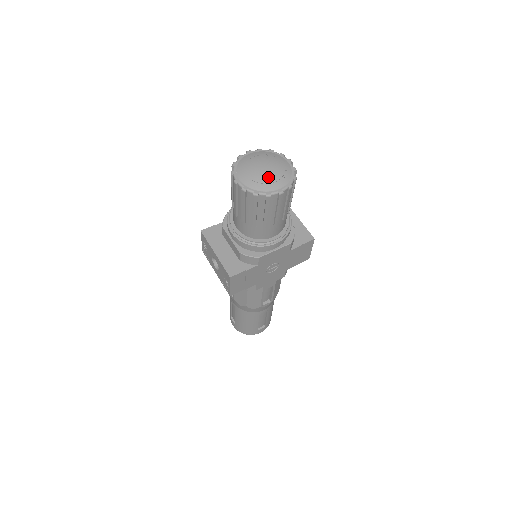
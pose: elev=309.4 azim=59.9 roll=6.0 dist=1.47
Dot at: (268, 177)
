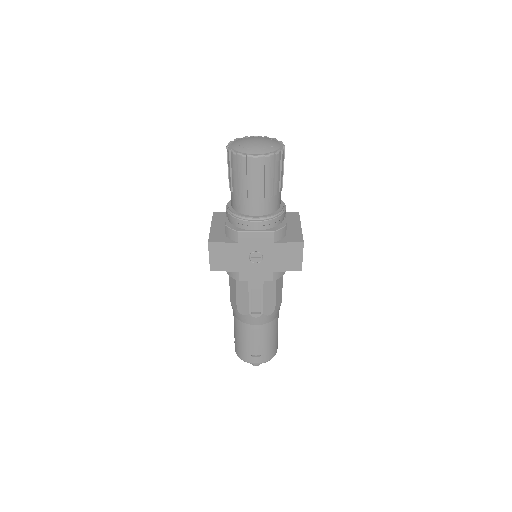
Dot at: (253, 145)
